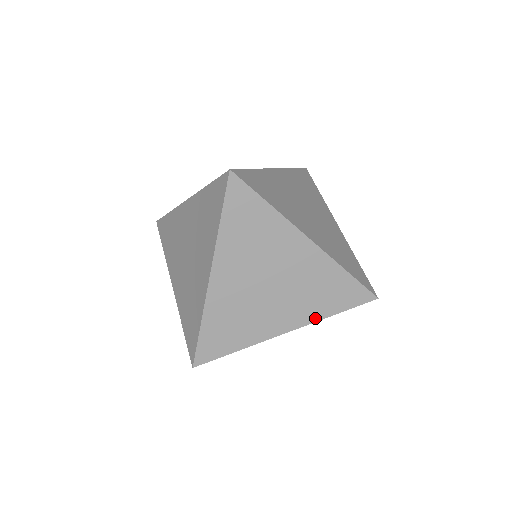
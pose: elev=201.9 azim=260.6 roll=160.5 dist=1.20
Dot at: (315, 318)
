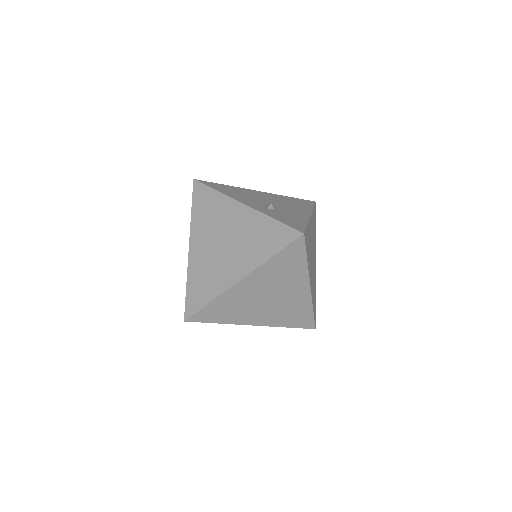
Dot at: (276, 325)
